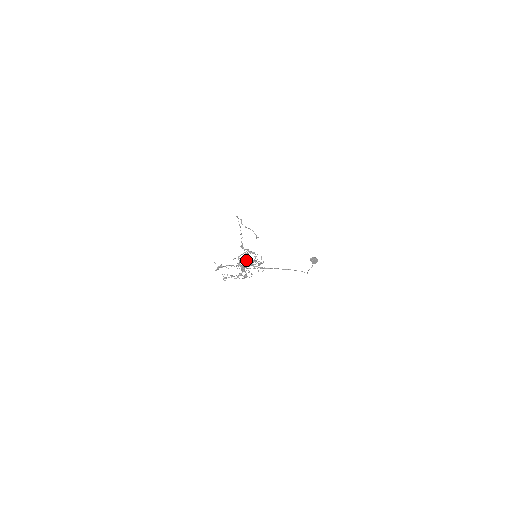
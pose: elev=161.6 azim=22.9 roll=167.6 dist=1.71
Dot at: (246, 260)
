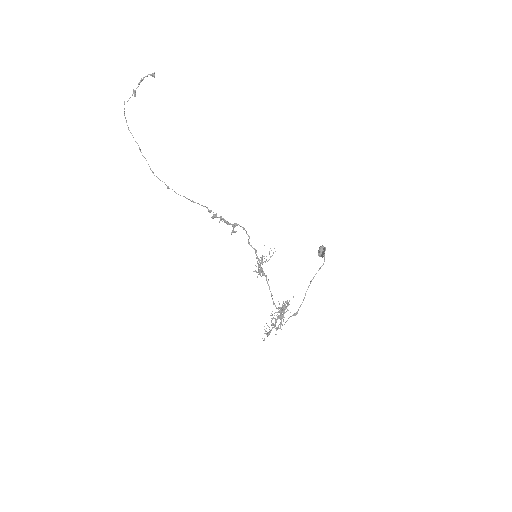
Dot at: (257, 272)
